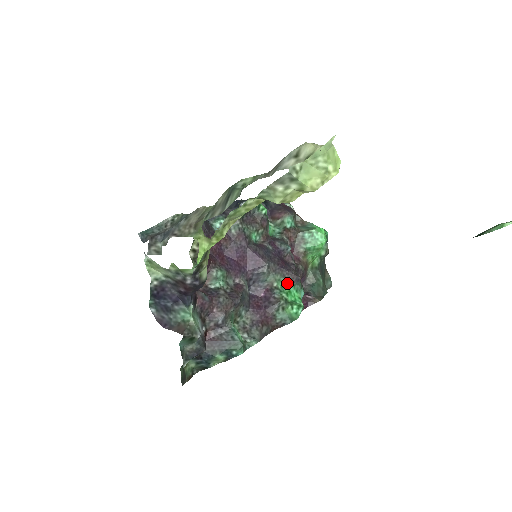
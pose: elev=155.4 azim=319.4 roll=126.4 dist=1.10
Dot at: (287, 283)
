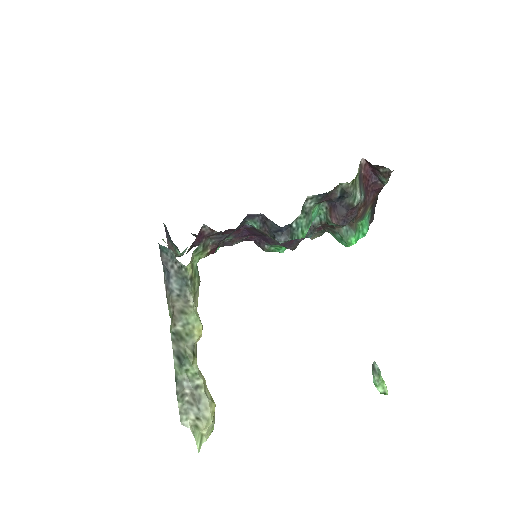
Dot at: (282, 246)
